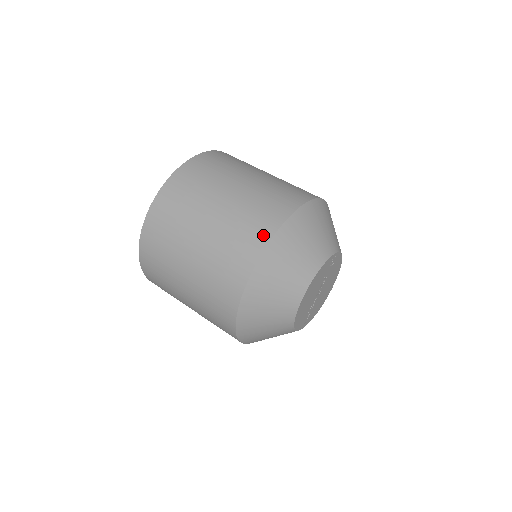
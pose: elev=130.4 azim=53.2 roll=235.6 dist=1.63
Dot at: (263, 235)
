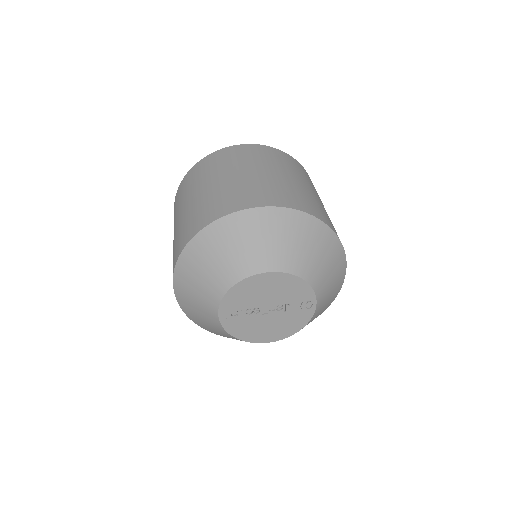
Dot at: (310, 210)
